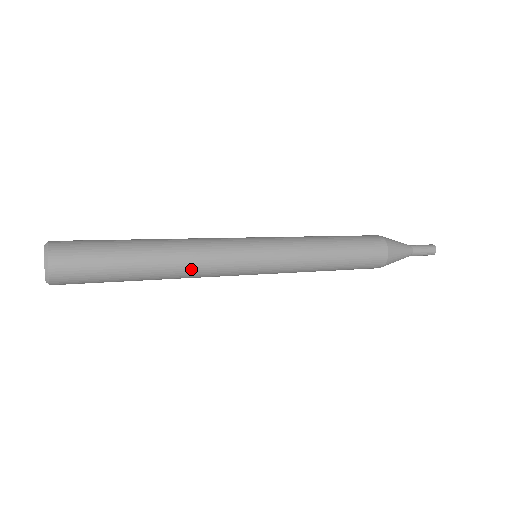
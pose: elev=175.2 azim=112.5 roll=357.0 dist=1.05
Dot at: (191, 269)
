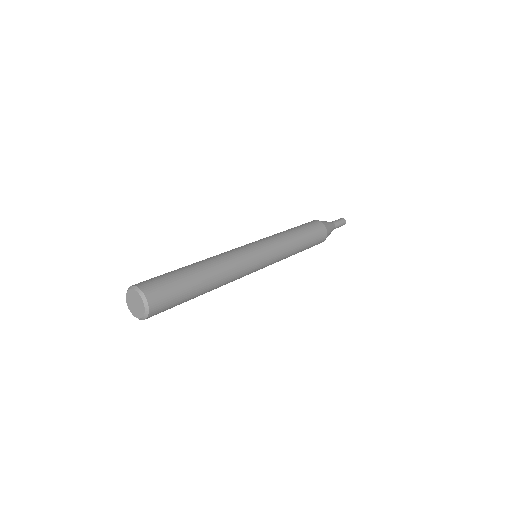
Dot at: occluded
